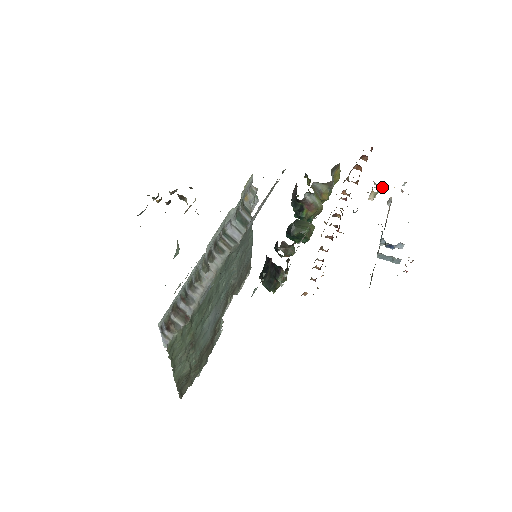
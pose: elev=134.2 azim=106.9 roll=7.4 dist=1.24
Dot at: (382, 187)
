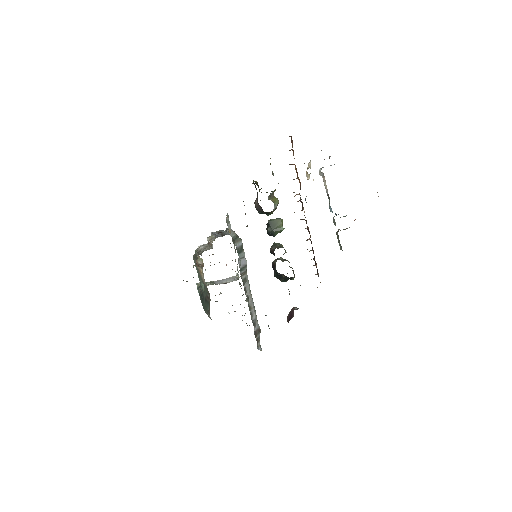
Dot at: (310, 162)
